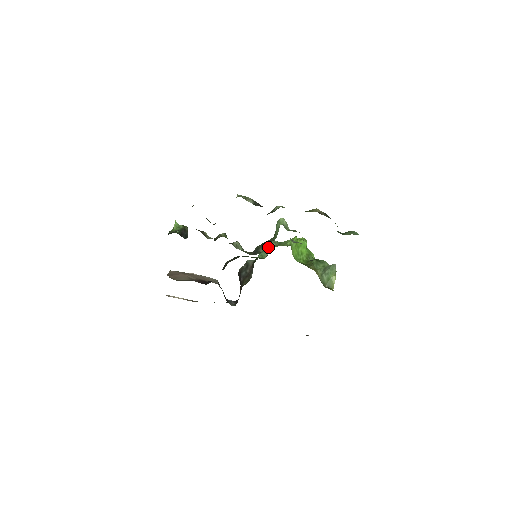
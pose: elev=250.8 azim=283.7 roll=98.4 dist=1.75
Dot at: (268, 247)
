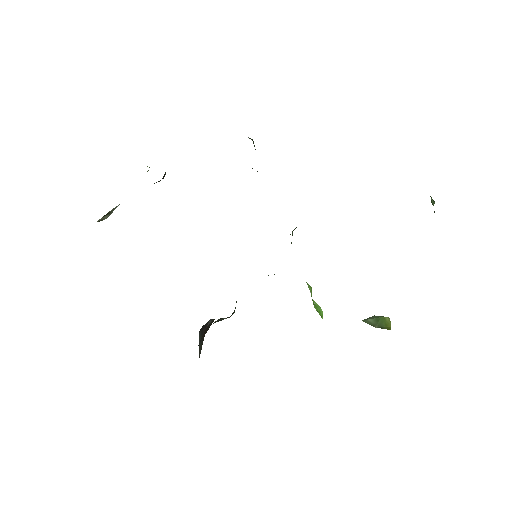
Dot at: occluded
